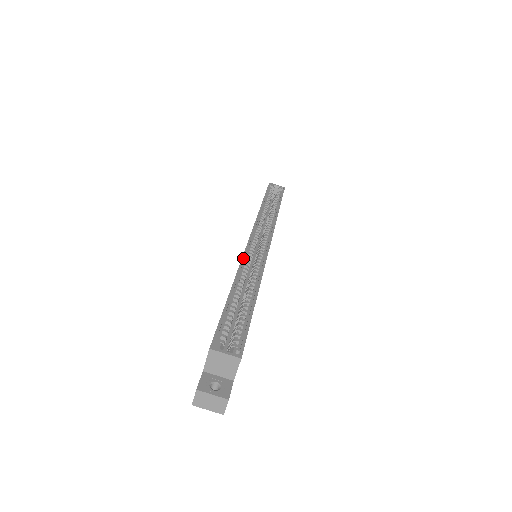
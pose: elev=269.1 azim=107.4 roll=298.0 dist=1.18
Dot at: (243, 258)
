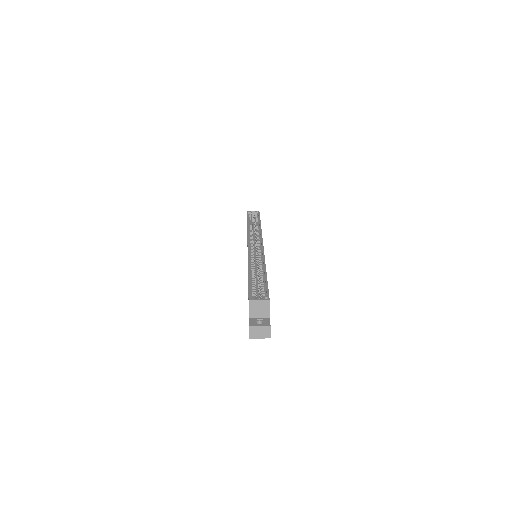
Dot at: (248, 255)
